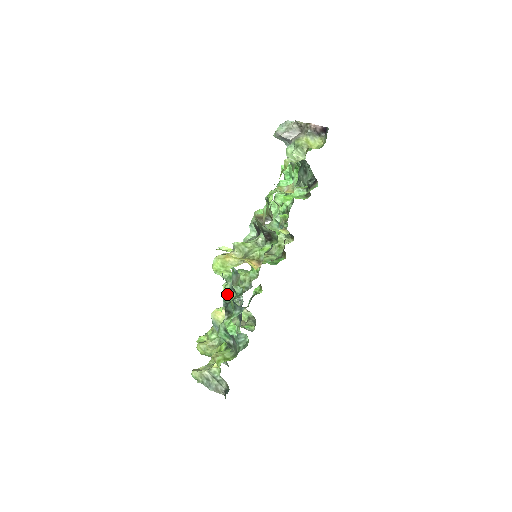
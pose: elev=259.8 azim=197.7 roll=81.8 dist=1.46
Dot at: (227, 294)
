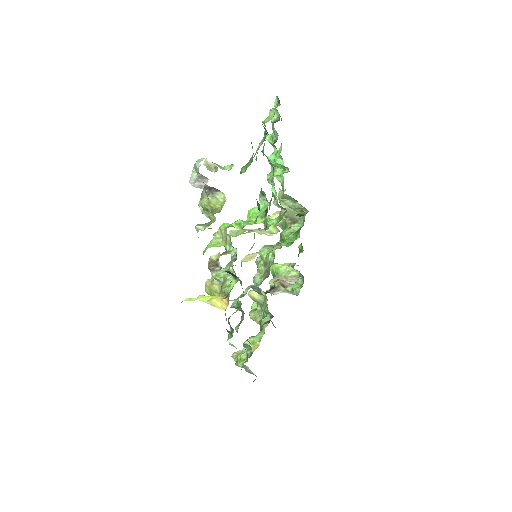
Dot at: occluded
